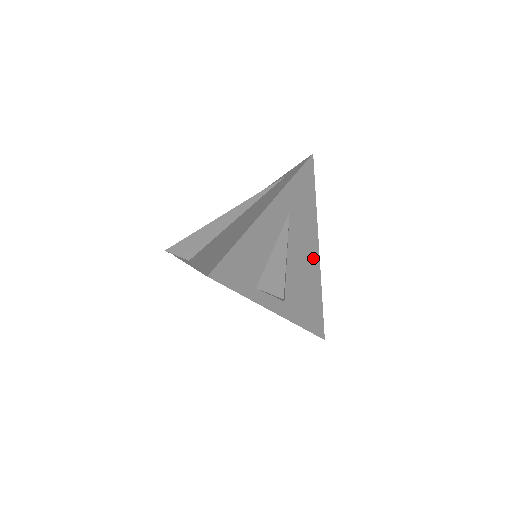
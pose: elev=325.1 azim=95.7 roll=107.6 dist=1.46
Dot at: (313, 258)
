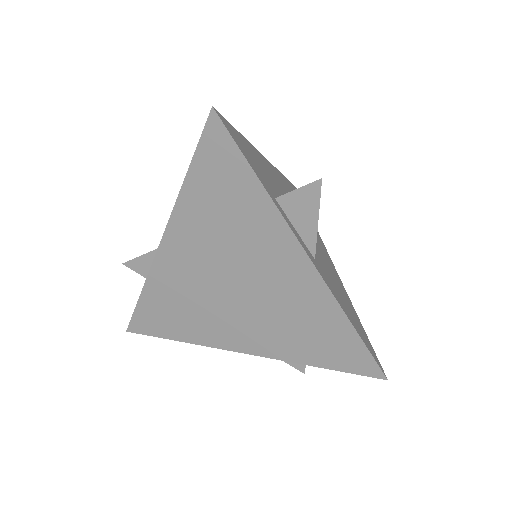
Dot at: (332, 267)
